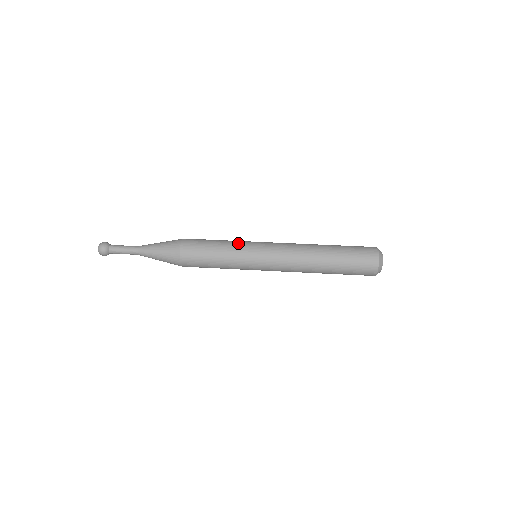
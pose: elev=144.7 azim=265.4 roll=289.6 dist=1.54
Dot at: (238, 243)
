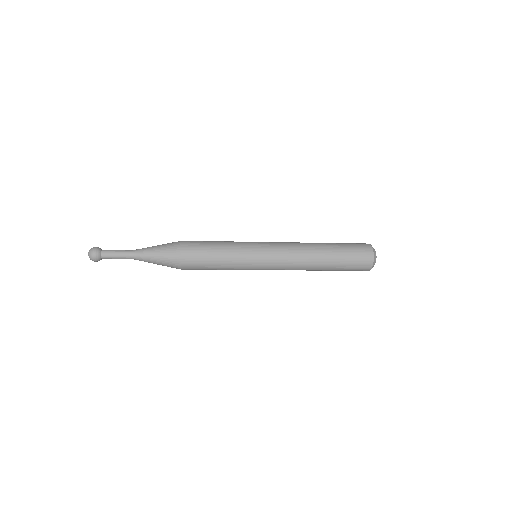
Dot at: occluded
